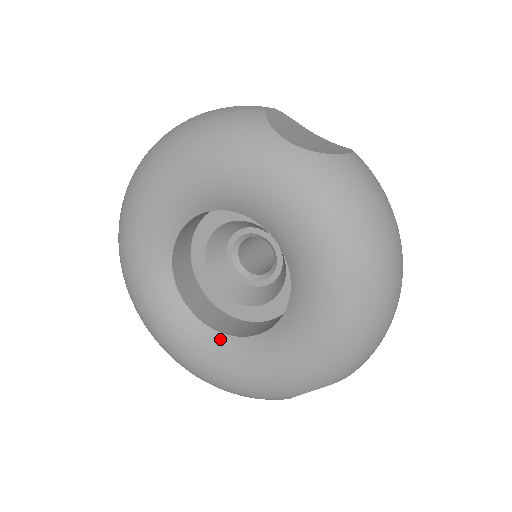
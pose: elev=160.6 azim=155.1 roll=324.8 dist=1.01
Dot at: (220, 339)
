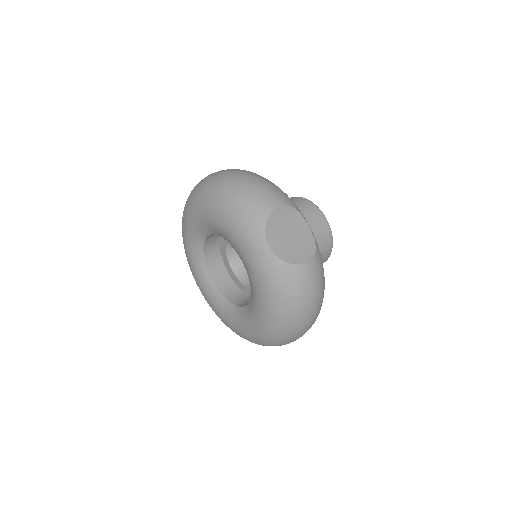
Dot at: (215, 291)
